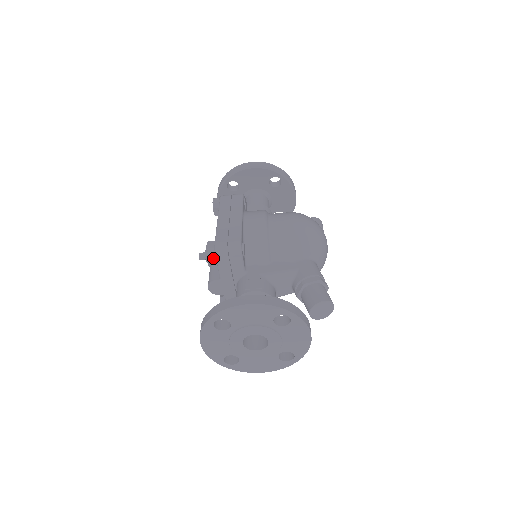
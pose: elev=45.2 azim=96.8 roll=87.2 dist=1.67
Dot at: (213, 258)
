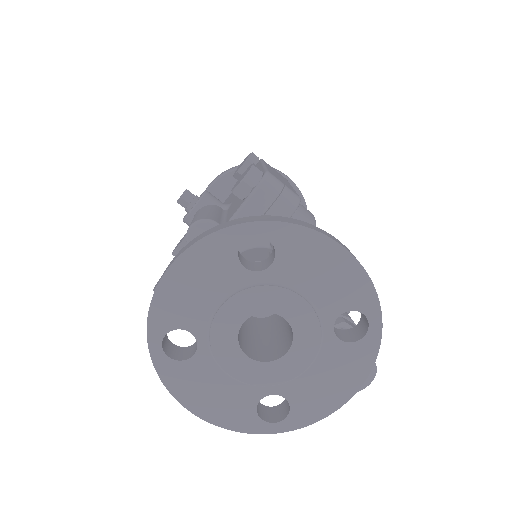
Dot at: (252, 184)
